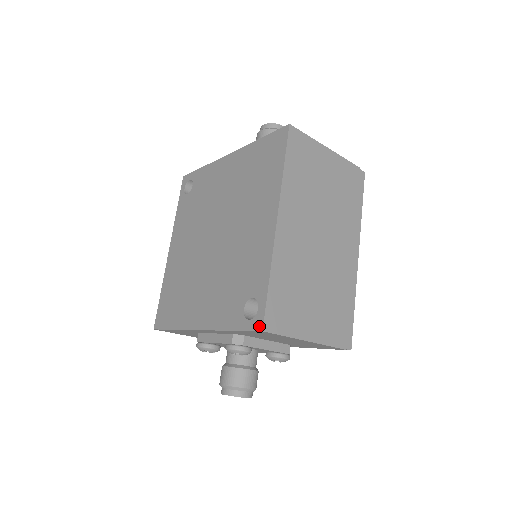
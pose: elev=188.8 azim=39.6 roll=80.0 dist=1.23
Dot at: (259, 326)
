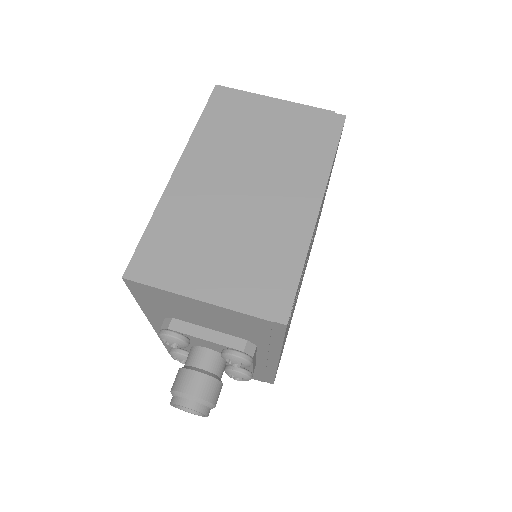
Dot at: (126, 275)
